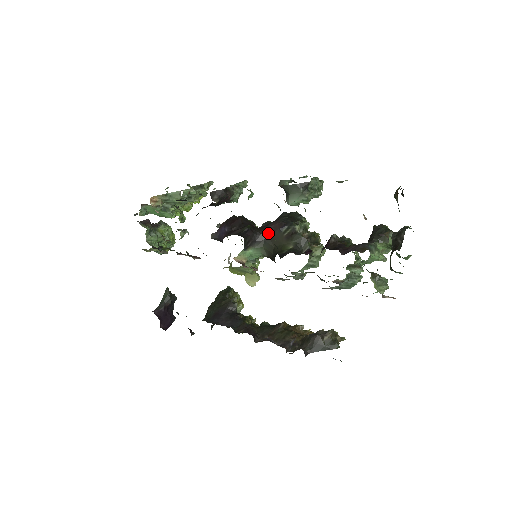
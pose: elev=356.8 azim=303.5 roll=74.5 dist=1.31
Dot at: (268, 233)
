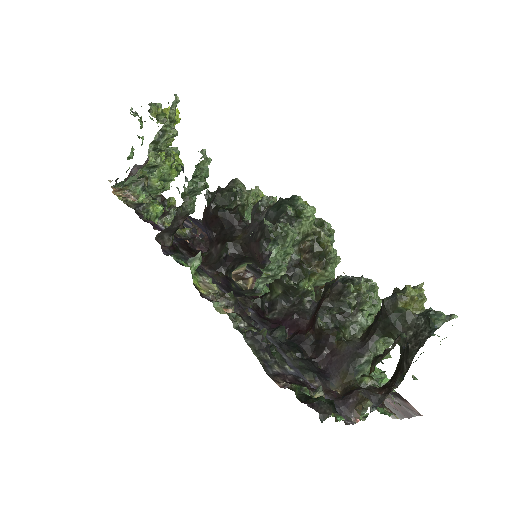
Dot at: (252, 257)
